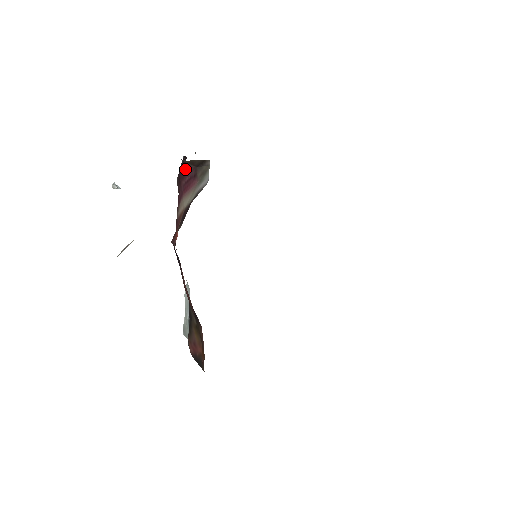
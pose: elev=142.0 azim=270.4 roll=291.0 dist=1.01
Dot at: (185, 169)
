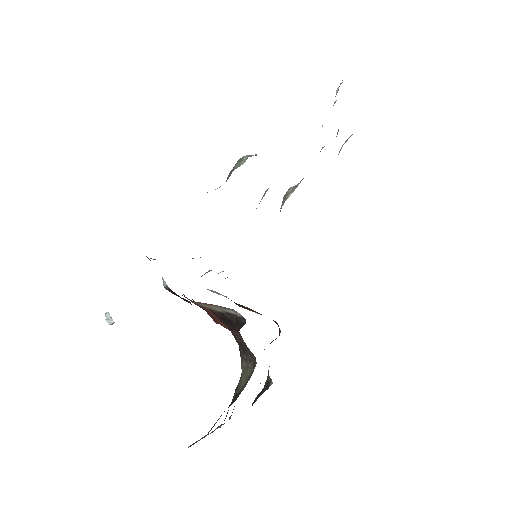
Dot at: occluded
